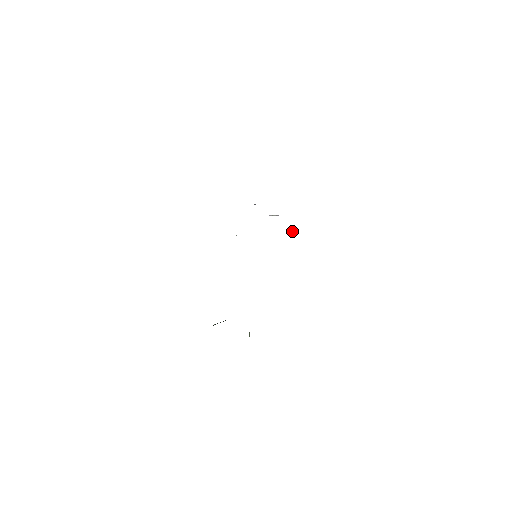
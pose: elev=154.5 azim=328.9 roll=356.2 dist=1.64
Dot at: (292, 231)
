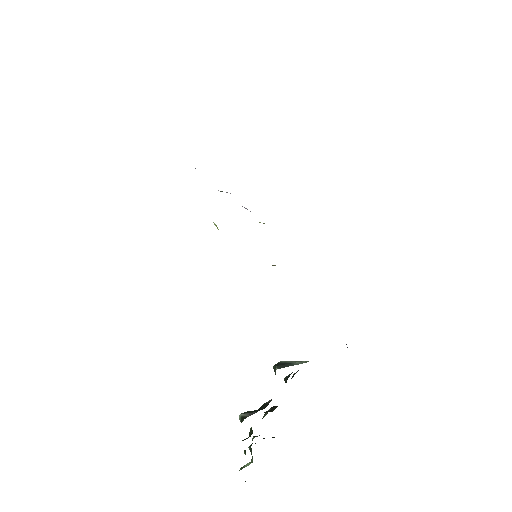
Dot at: occluded
